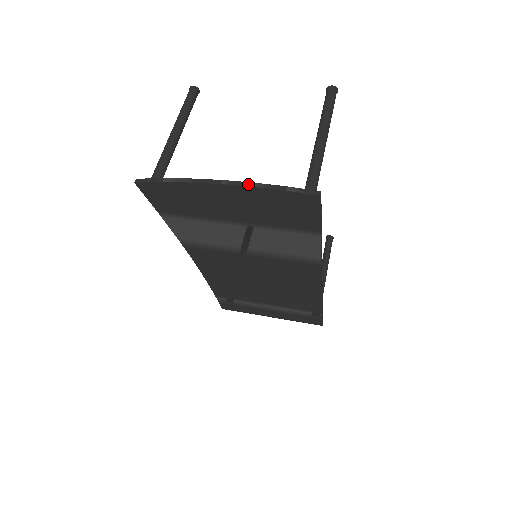
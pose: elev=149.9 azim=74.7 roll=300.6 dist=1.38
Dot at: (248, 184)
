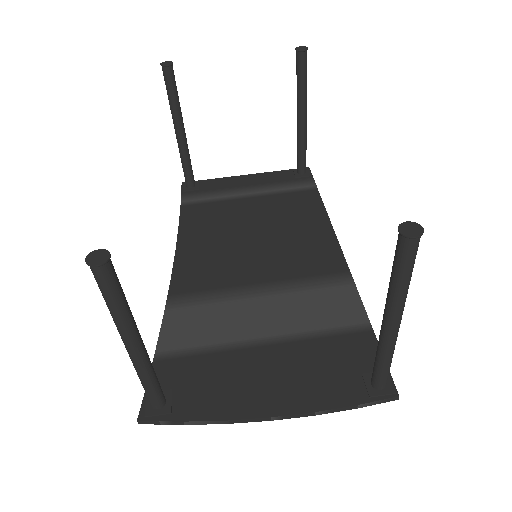
Dot at: (307, 415)
